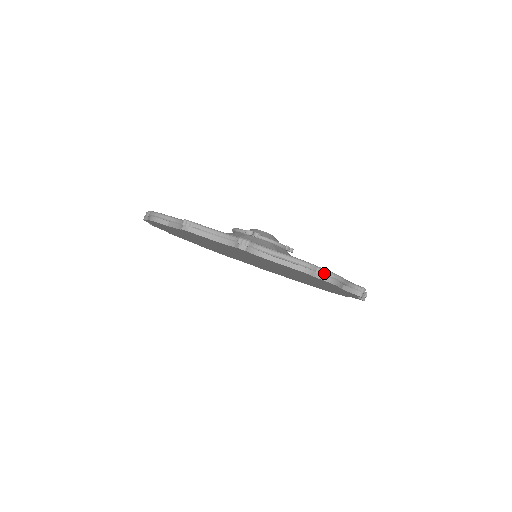
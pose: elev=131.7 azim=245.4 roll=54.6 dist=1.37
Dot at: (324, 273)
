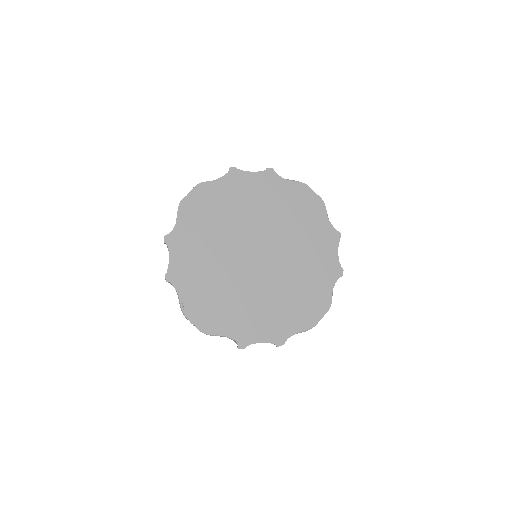
Dot at: (315, 194)
